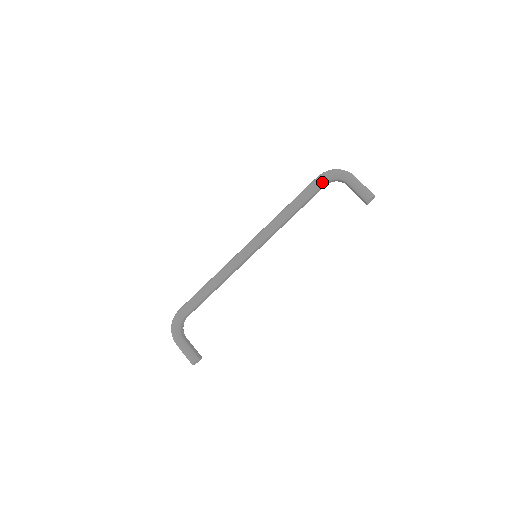
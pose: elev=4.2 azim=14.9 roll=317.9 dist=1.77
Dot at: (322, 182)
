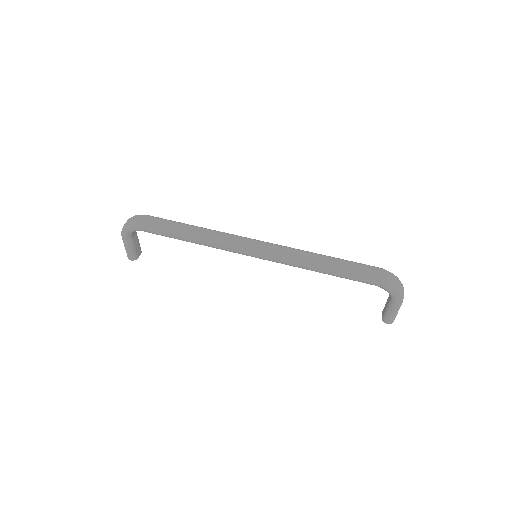
Dot at: occluded
